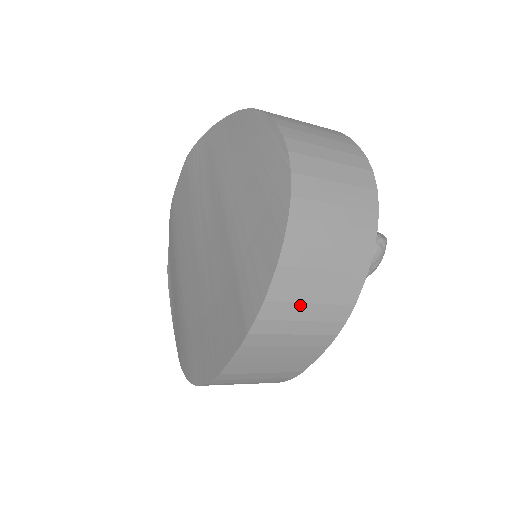
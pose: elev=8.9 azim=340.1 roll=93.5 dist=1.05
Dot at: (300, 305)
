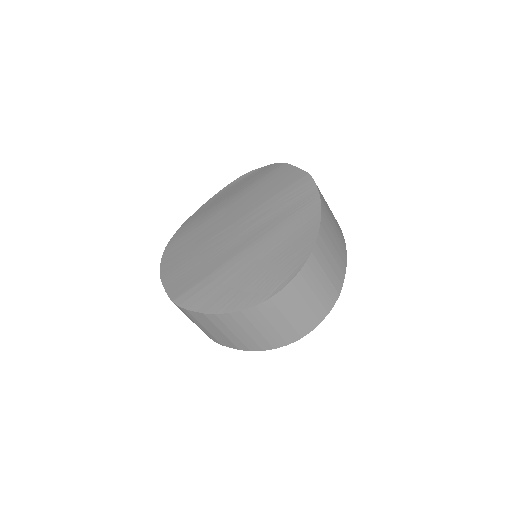
Dot at: (200, 323)
